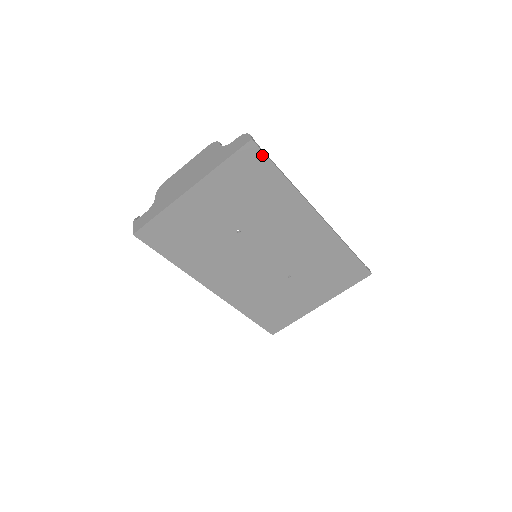
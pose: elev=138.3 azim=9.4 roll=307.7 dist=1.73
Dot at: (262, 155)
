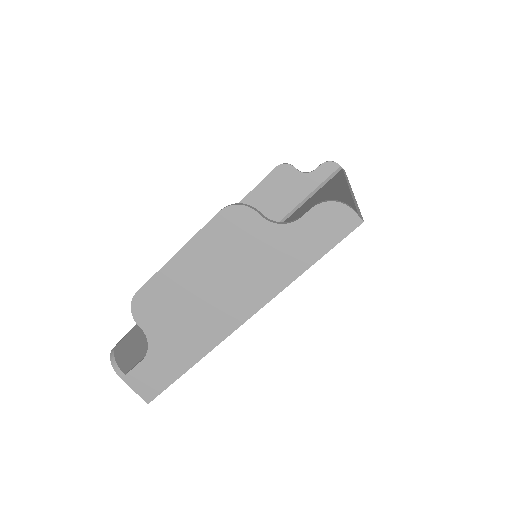
Dot at: occluded
